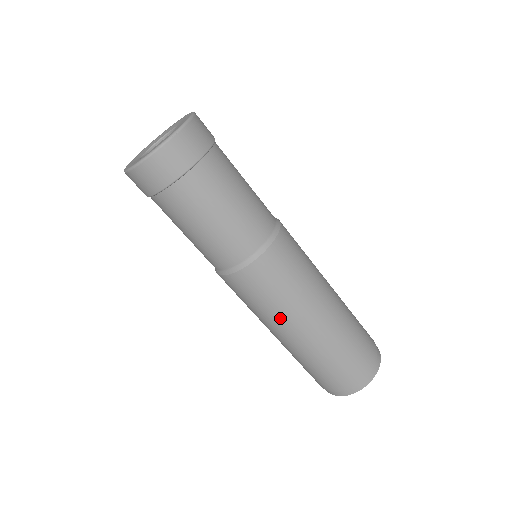
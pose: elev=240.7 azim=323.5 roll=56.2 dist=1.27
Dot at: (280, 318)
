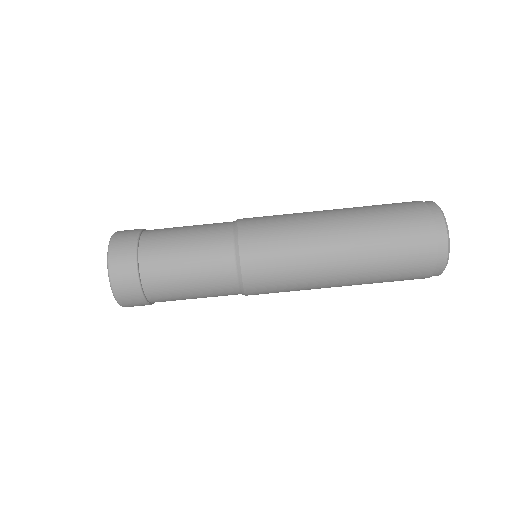
Dot at: (310, 288)
